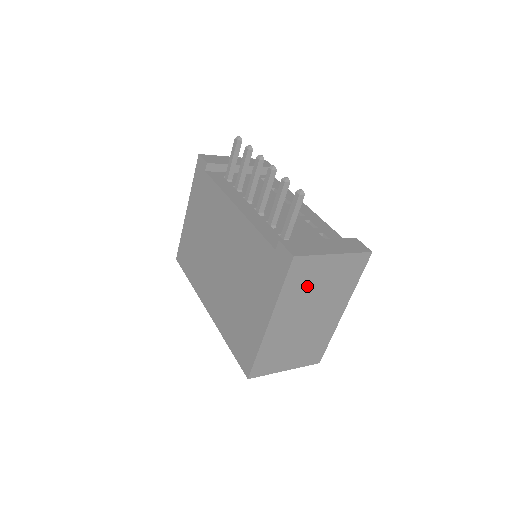
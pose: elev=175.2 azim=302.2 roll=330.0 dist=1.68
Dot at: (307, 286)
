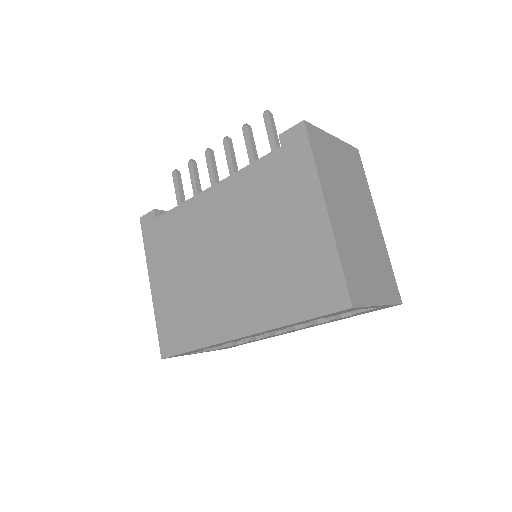
Dot at: (332, 168)
